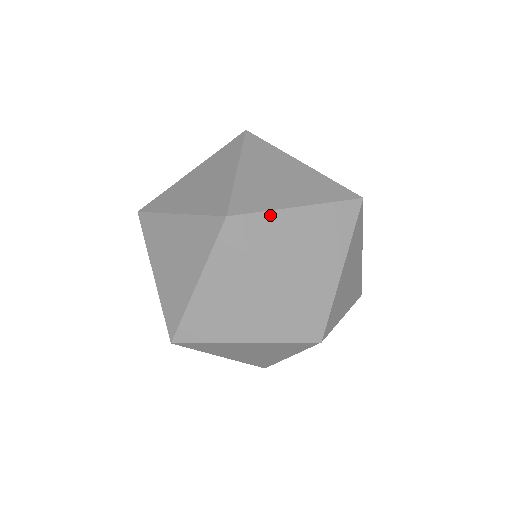
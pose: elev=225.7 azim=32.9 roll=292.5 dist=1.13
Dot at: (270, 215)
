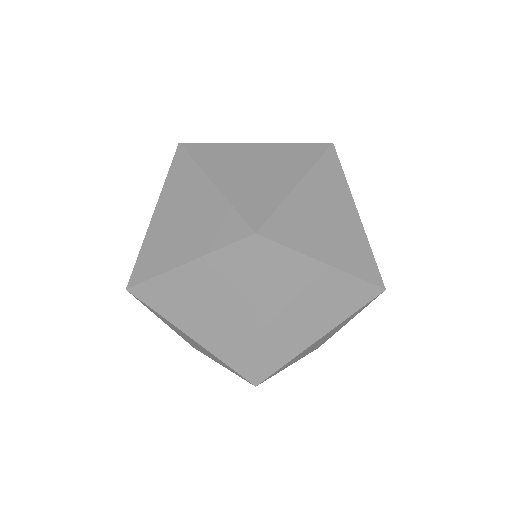
Dot at: (222, 145)
